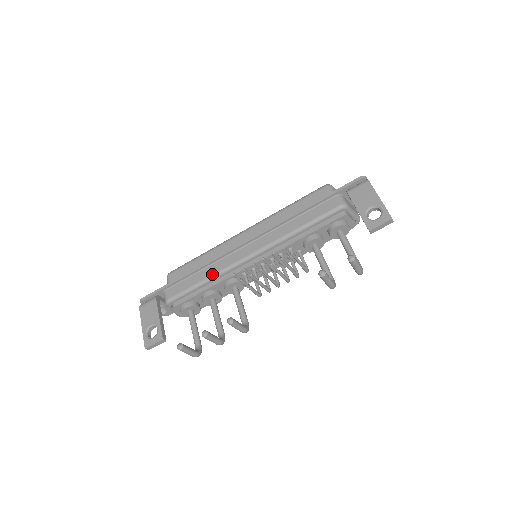
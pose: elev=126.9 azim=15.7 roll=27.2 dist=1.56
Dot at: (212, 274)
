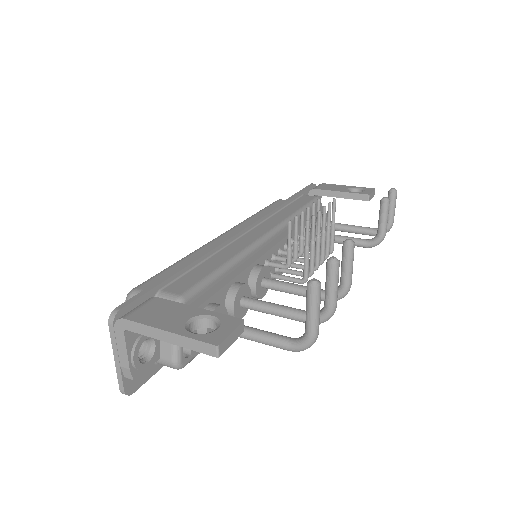
Dot at: (234, 255)
